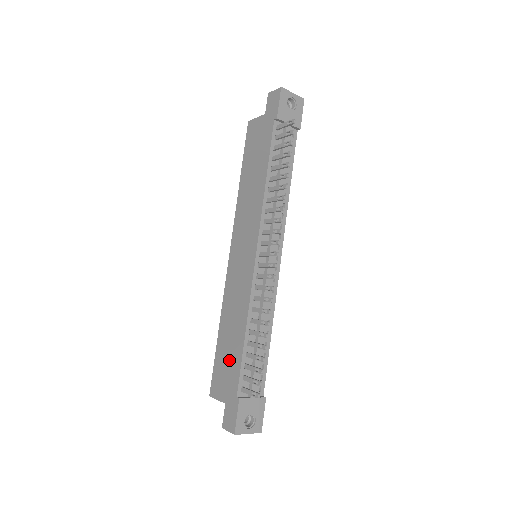
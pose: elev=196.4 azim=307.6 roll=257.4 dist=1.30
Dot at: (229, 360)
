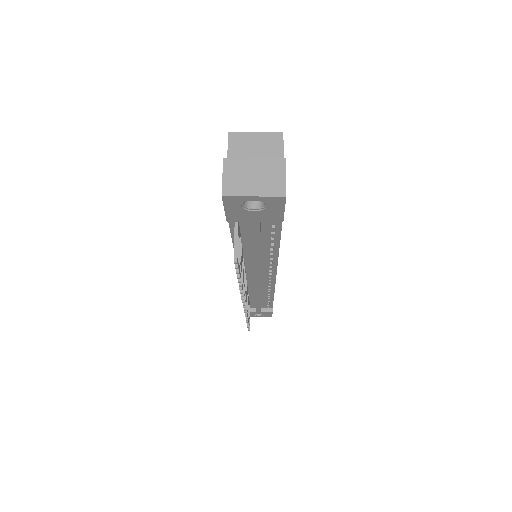
Dot at: occluded
